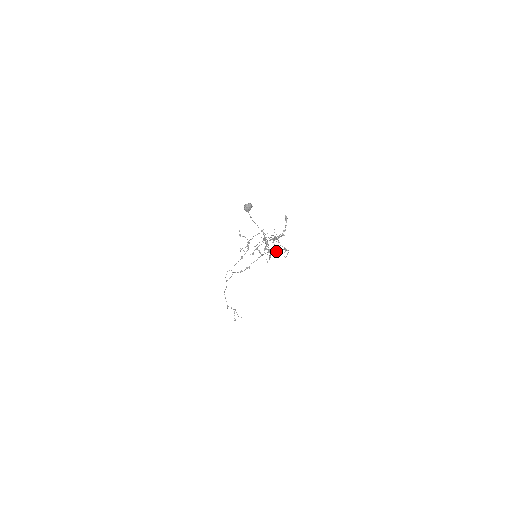
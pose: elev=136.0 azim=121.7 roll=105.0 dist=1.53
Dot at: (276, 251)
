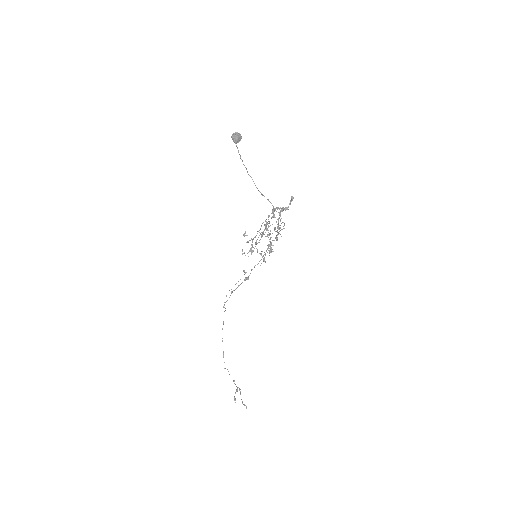
Dot at: (275, 237)
